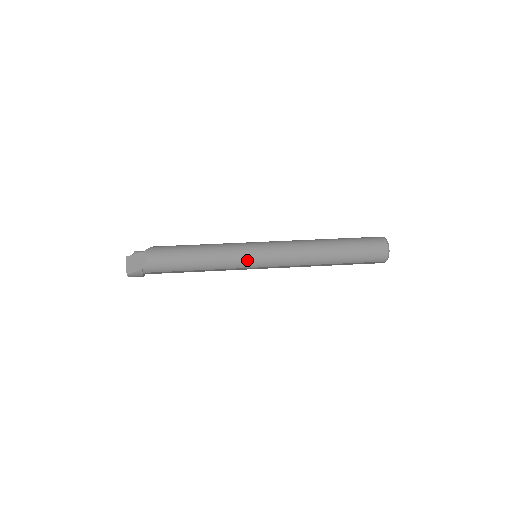
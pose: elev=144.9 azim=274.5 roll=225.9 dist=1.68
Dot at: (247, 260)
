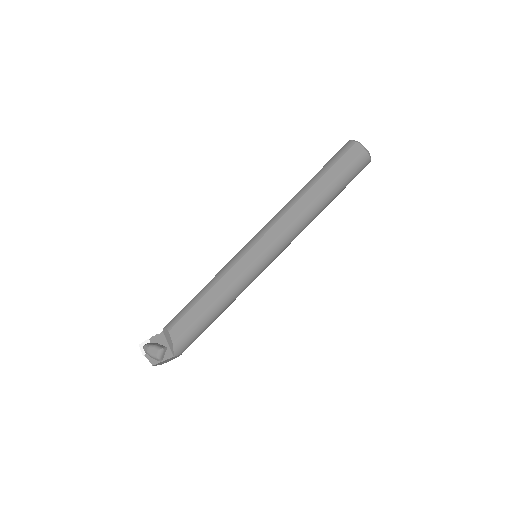
Dot at: occluded
